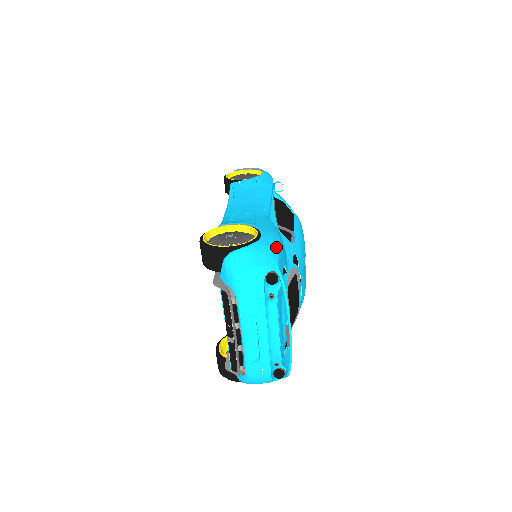
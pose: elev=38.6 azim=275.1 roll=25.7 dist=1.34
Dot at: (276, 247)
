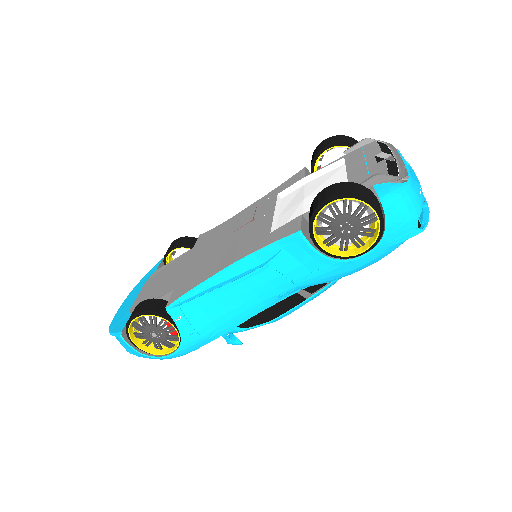
Dot at: occluded
